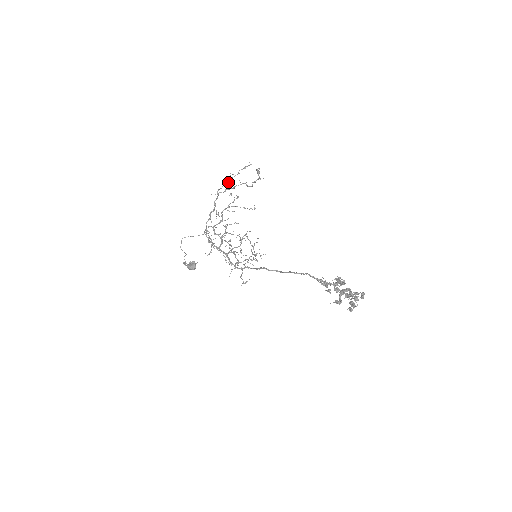
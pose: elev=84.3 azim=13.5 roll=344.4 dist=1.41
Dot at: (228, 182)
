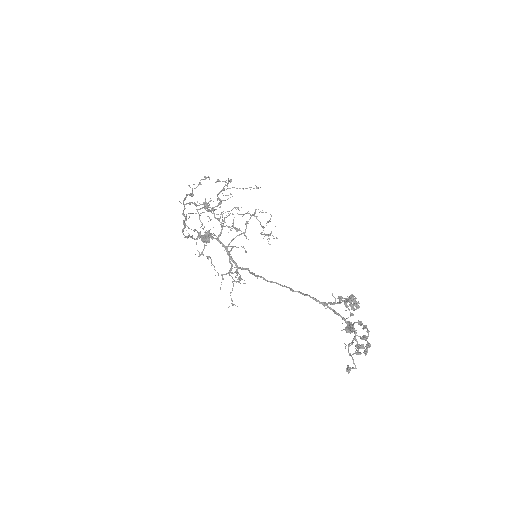
Dot at: (189, 195)
